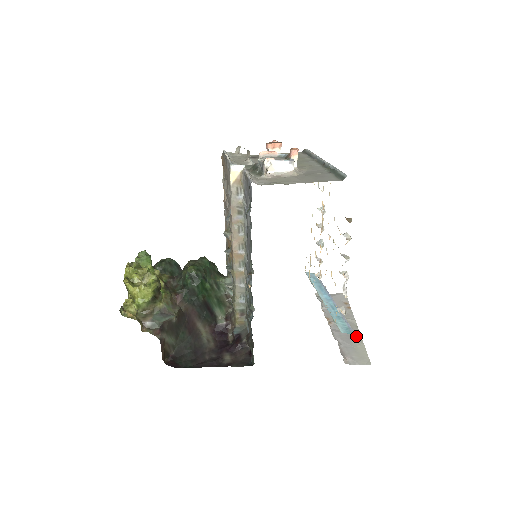
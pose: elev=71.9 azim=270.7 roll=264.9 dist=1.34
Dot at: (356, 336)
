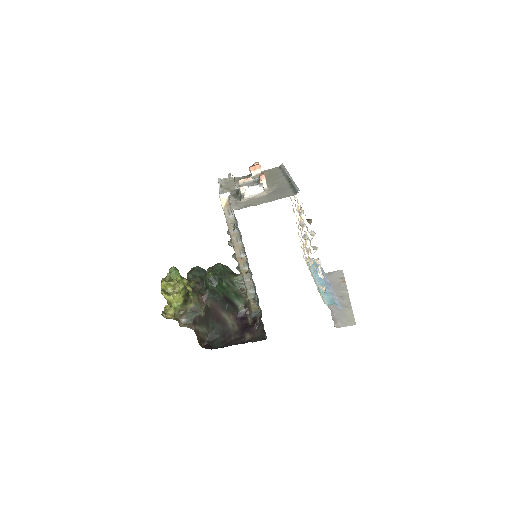
Dot at: (340, 305)
